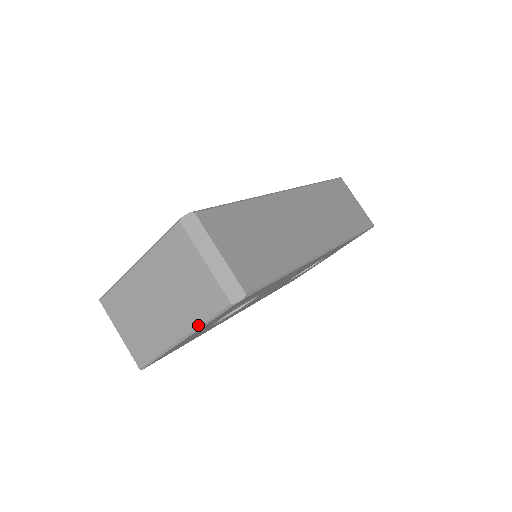
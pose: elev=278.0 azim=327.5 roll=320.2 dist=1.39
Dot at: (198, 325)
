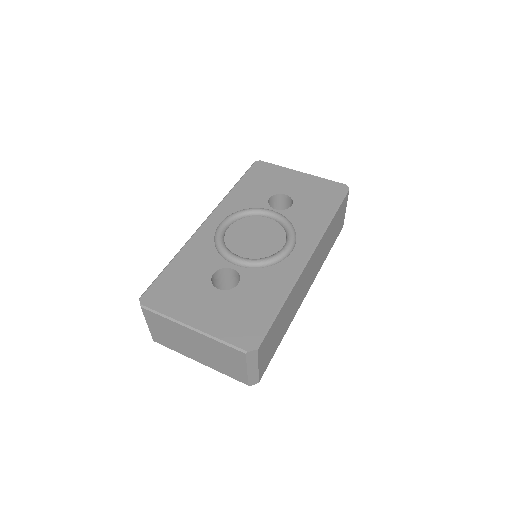
Dot at: (218, 371)
